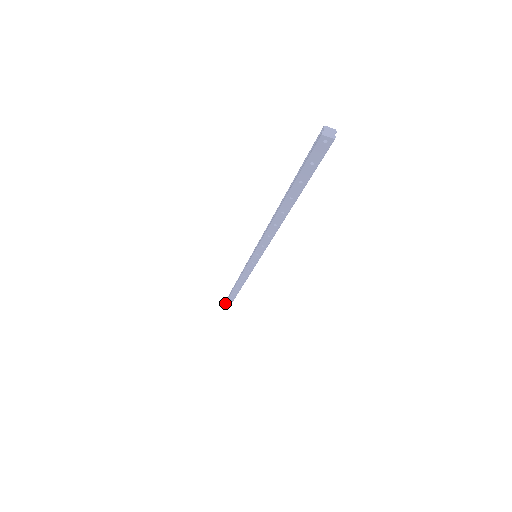
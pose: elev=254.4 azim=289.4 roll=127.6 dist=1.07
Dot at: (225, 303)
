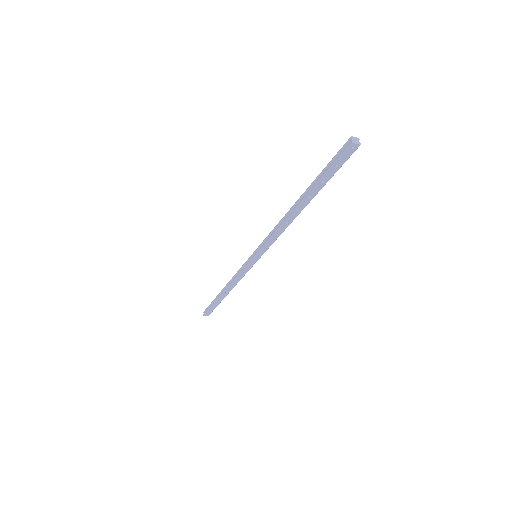
Dot at: (207, 311)
